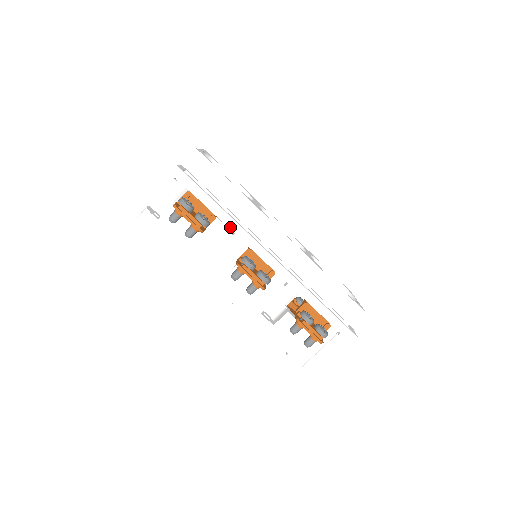
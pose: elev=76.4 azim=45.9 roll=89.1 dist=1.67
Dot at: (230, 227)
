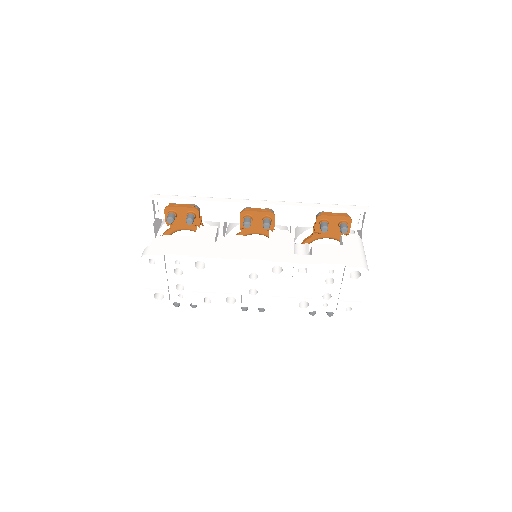
Dot at: (215, 200)
